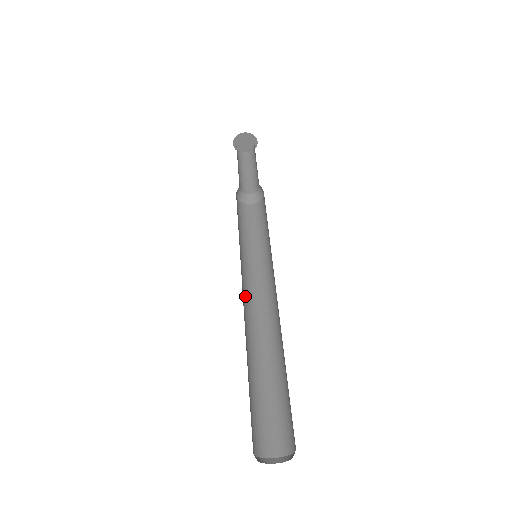
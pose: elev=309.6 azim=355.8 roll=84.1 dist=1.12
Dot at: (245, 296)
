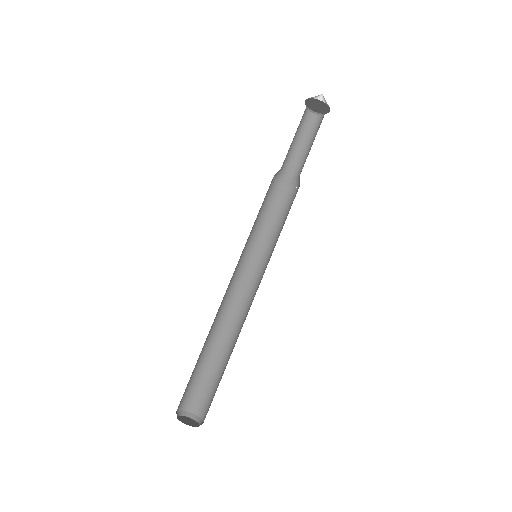
Dot at: (238, 289)
